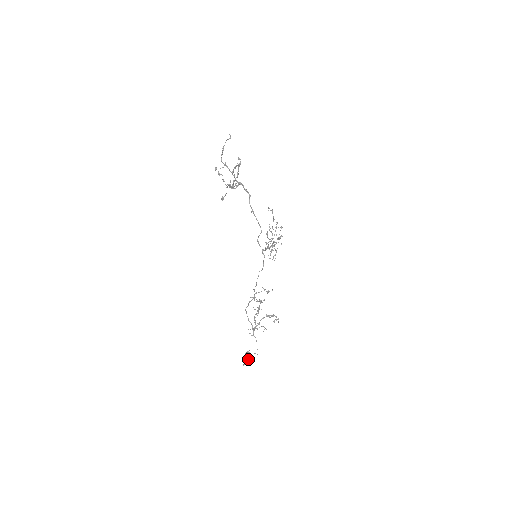
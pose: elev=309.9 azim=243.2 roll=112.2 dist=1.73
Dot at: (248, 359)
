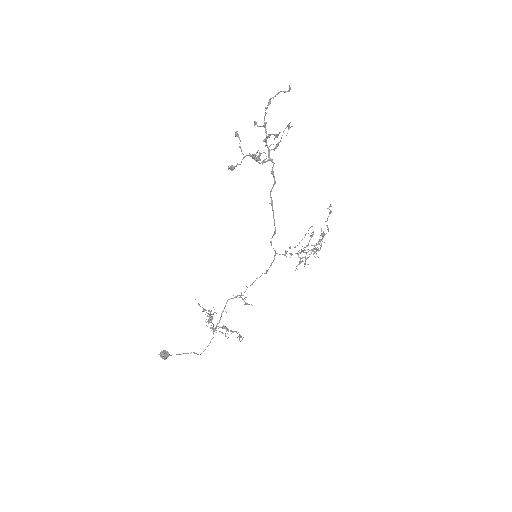
Dot at: (162, 358)
